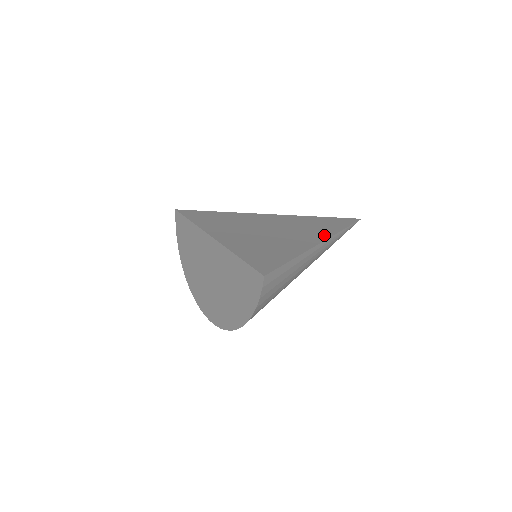
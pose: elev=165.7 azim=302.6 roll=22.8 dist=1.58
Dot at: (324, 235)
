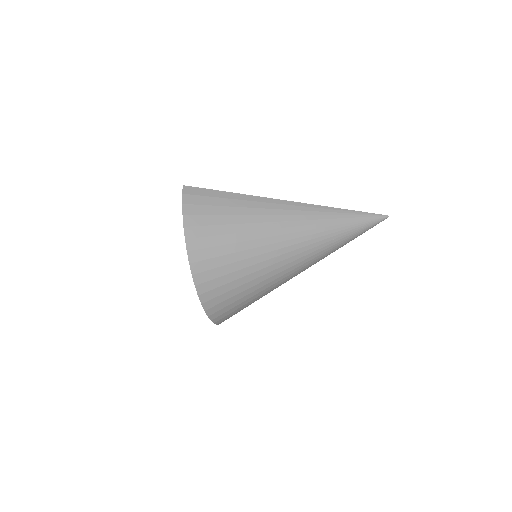
Dot at: occluded
